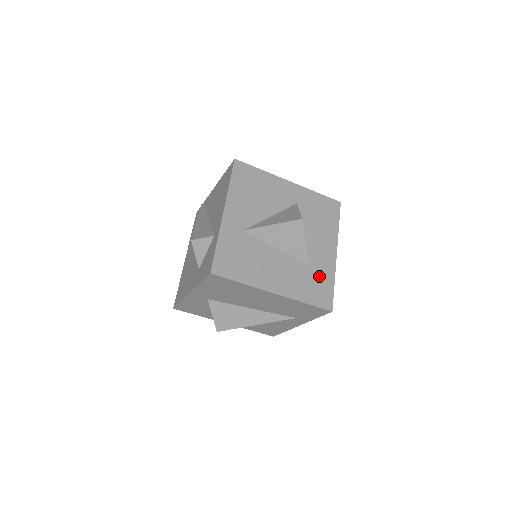
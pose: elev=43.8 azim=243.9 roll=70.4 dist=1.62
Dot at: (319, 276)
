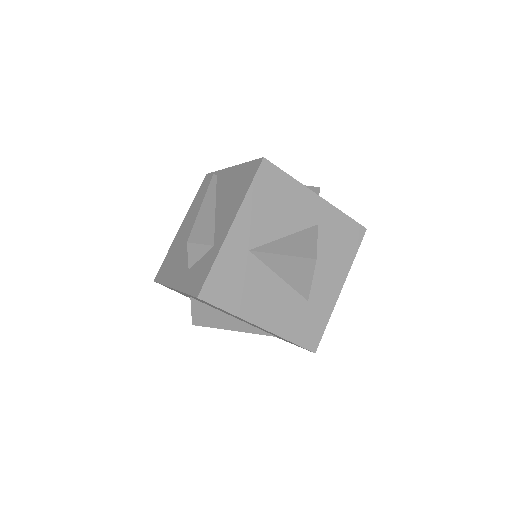
Dot at: (314, 313)
